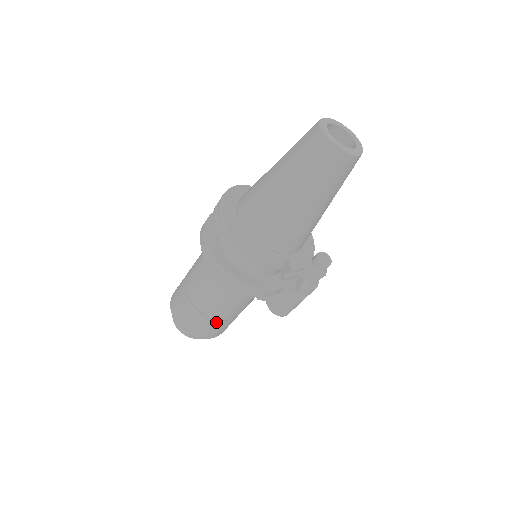
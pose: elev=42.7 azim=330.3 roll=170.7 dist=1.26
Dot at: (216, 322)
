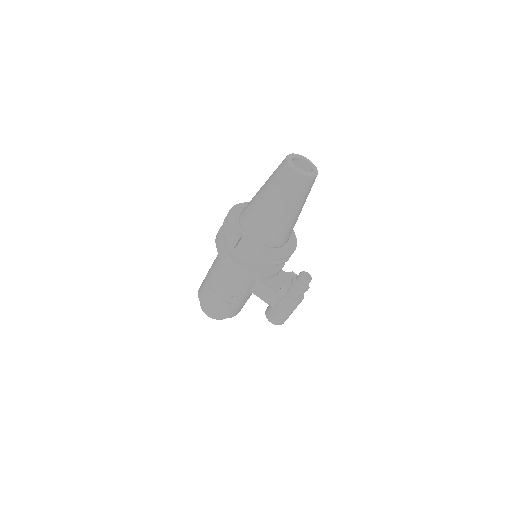
Dot at: (217, 297)
